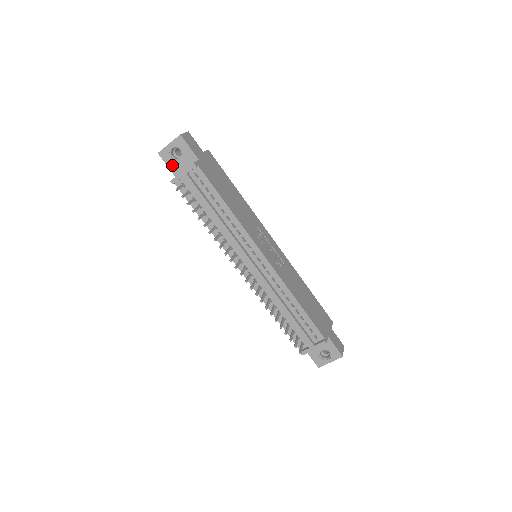
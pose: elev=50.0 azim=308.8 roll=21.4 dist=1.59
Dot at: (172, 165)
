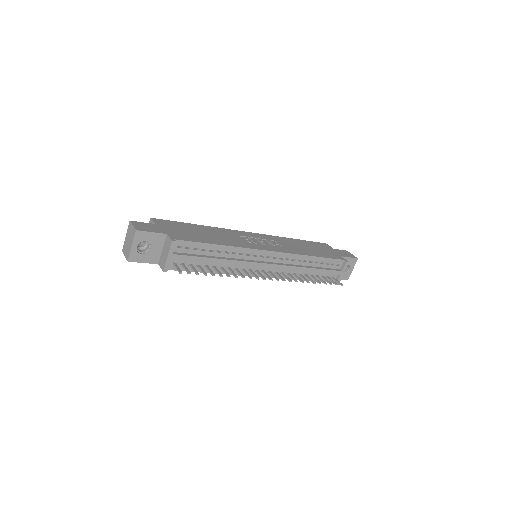
Dot at: (147, 258)
